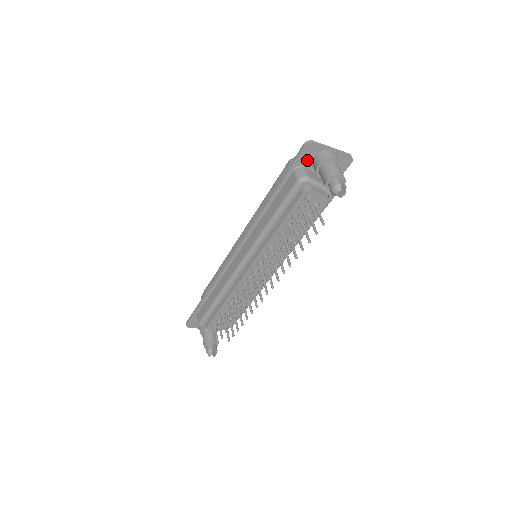
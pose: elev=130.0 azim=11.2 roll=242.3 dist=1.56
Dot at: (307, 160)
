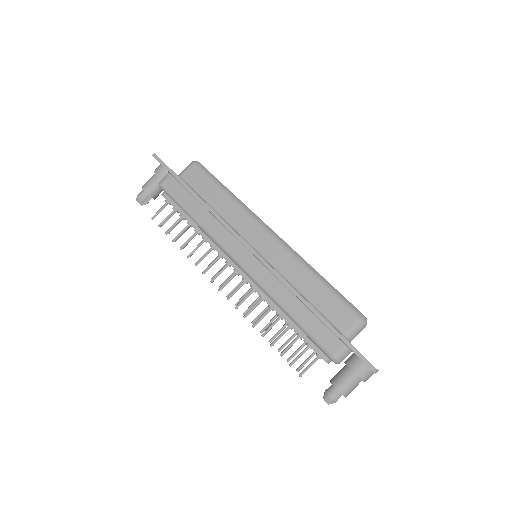
Dot at: occluded
